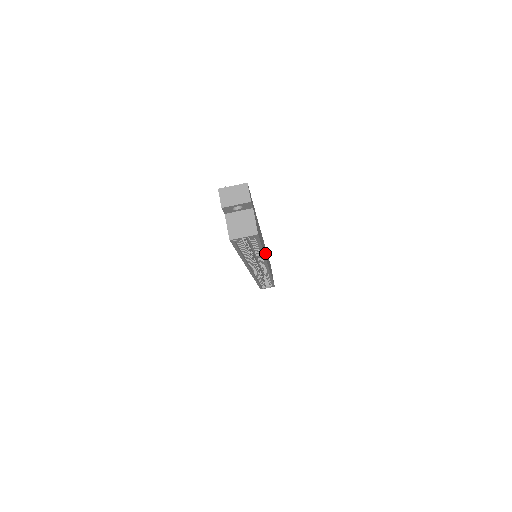
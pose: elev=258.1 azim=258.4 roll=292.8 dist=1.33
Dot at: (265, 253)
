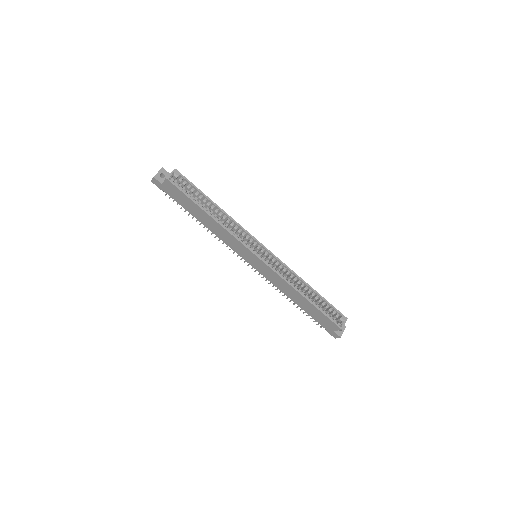
Dot at: (241, 231)
